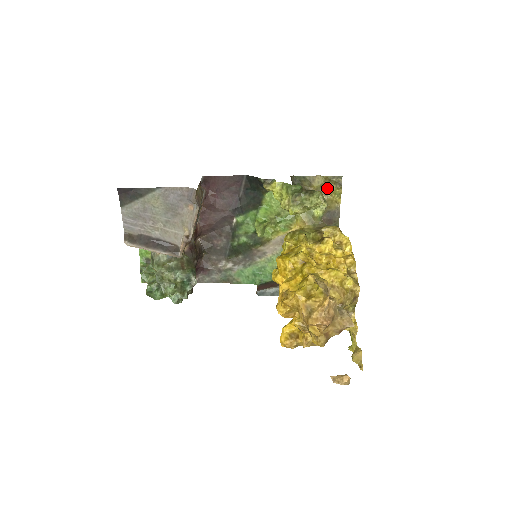
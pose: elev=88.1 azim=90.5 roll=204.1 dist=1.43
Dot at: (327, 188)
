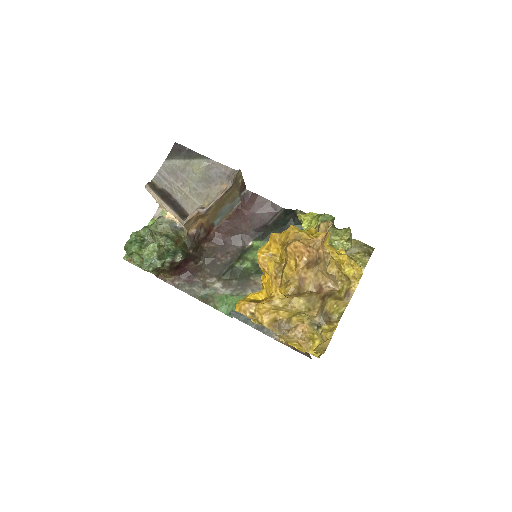
Dot at: (355, 253)
